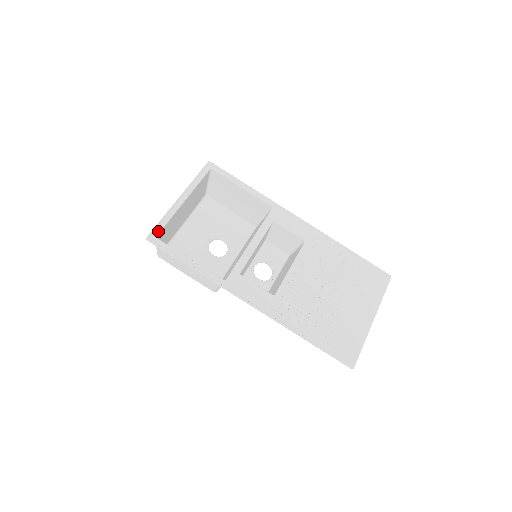
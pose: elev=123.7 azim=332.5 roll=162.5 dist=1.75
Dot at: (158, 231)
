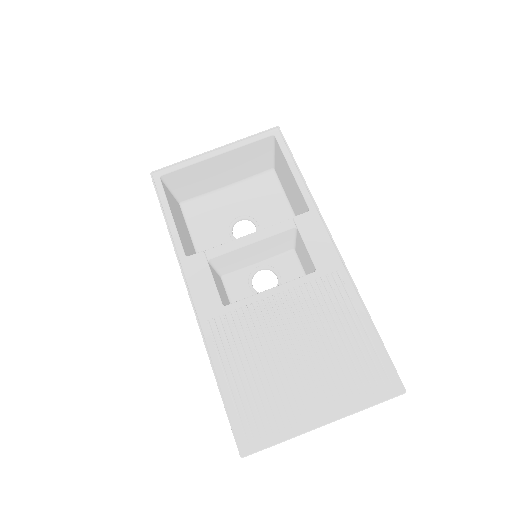
Dot at: (166, 172)
